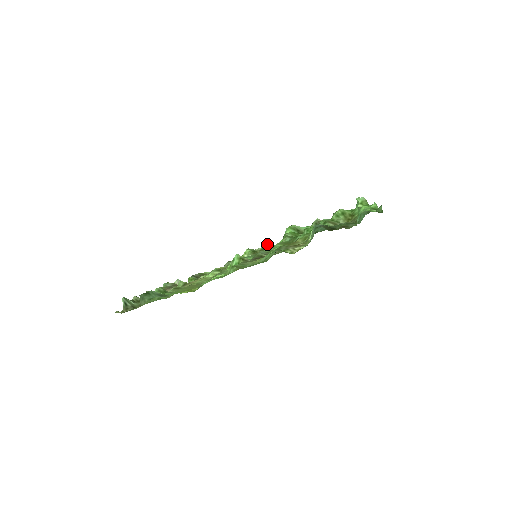
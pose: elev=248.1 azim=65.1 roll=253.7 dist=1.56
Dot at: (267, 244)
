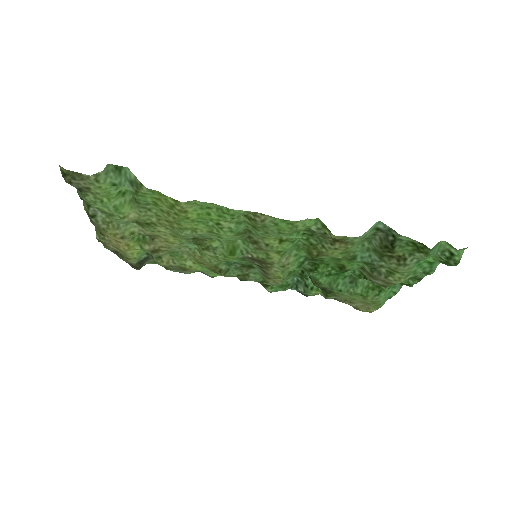
Dot at: occluded
